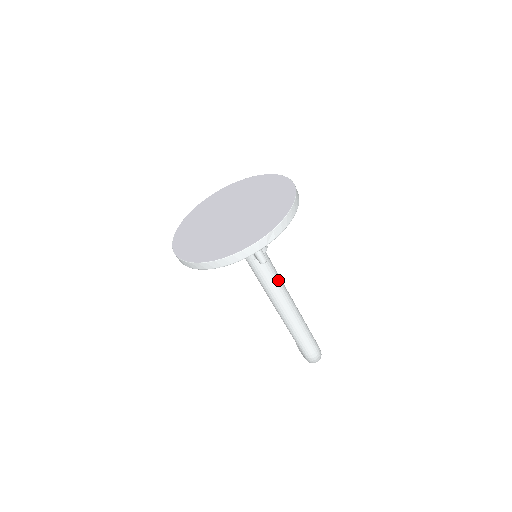
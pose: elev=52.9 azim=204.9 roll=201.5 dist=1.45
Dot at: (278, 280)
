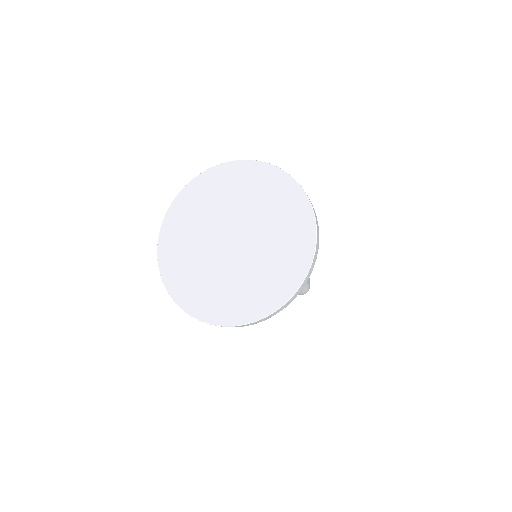
Dot at: occluded
